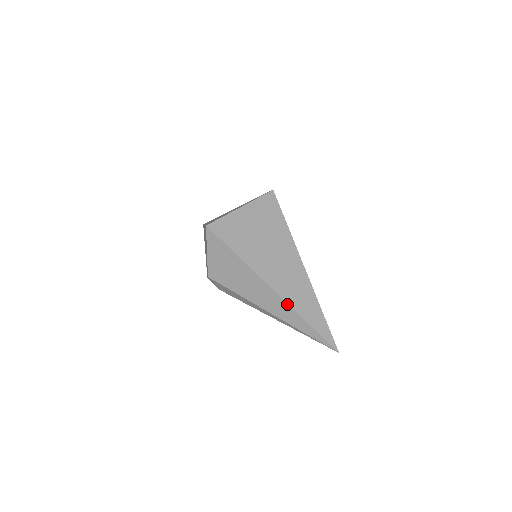
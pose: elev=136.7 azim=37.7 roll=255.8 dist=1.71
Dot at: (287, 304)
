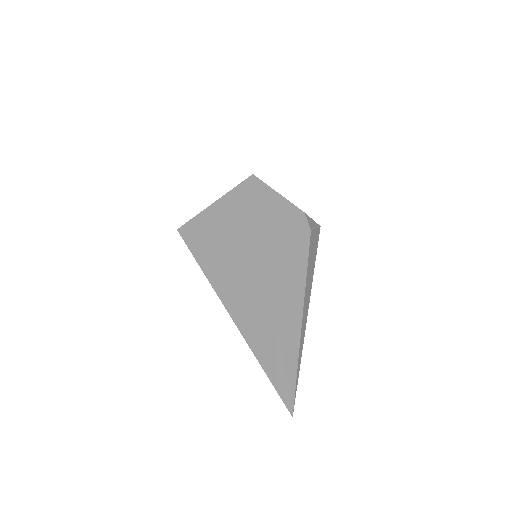
Dot at: (243, 337)
